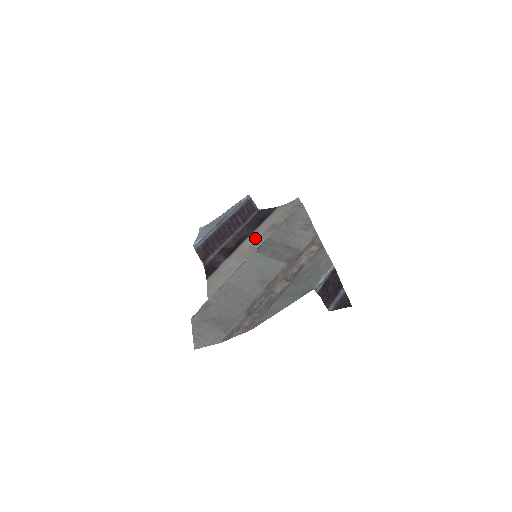
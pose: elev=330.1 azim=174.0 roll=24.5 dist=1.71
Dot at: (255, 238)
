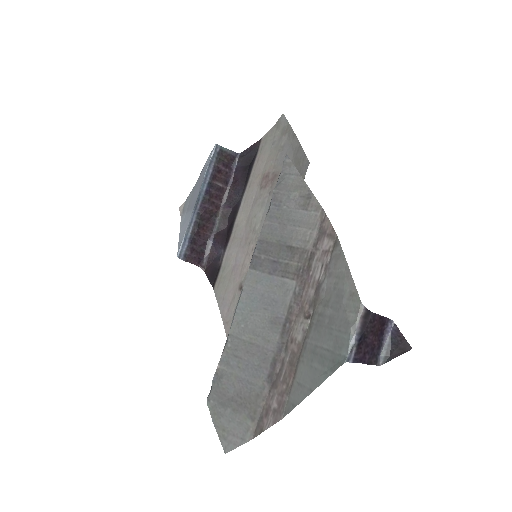
Dot at: (249, 205)
